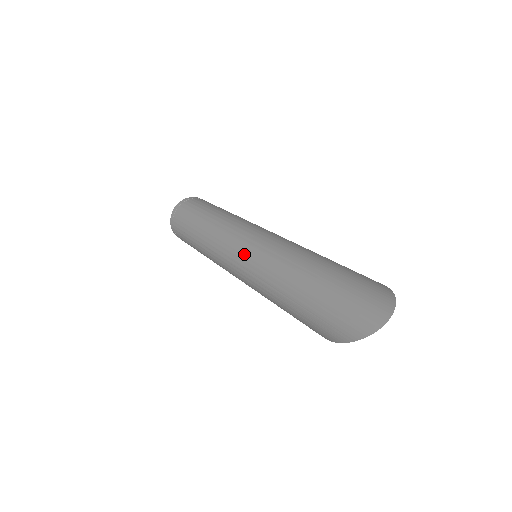
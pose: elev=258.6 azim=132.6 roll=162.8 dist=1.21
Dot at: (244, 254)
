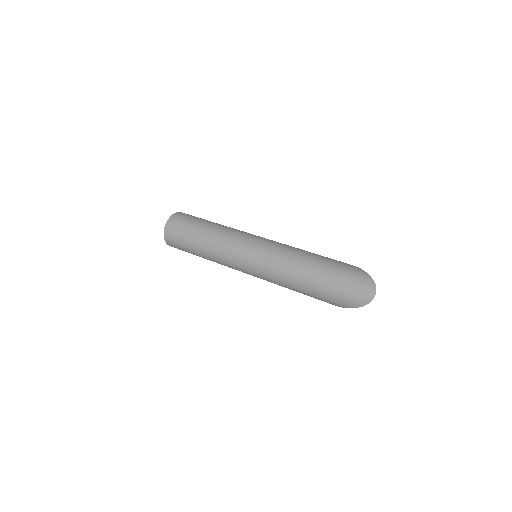
Dot at: (256, 263)
